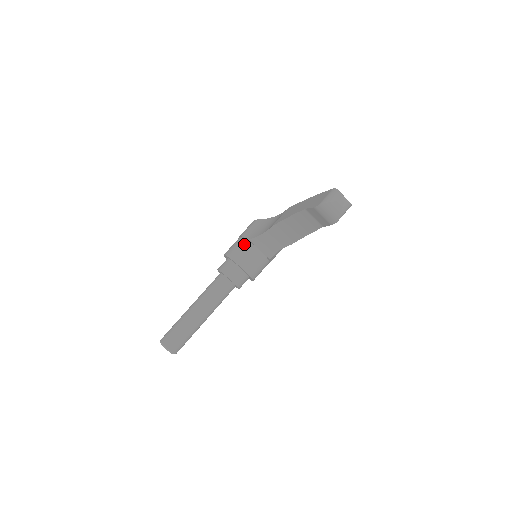
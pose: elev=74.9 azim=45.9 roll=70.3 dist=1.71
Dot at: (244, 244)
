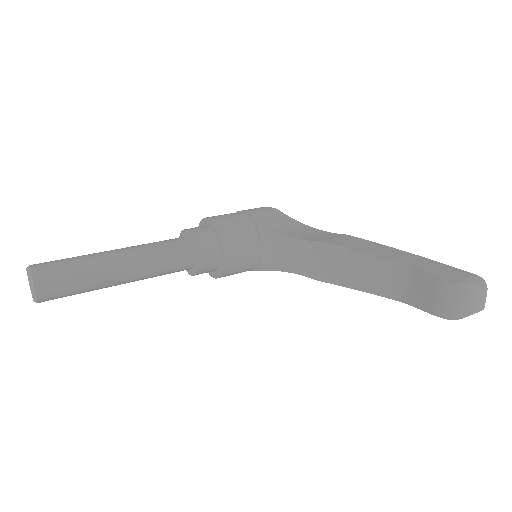
Dot at: (248, 227)
